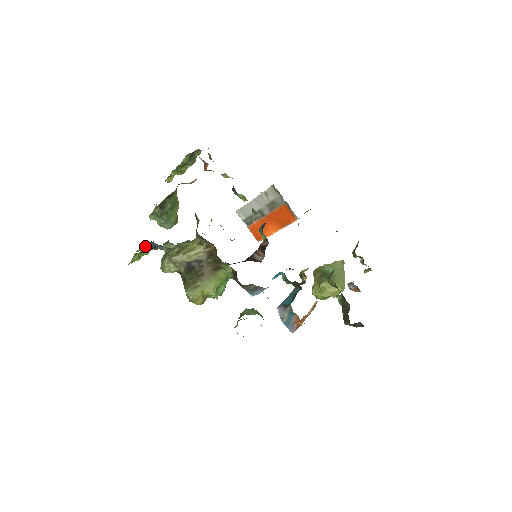
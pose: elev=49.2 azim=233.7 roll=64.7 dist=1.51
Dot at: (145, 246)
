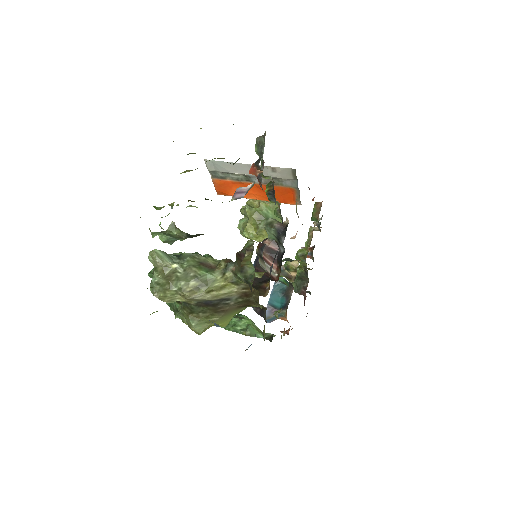
Dot at: occluded
